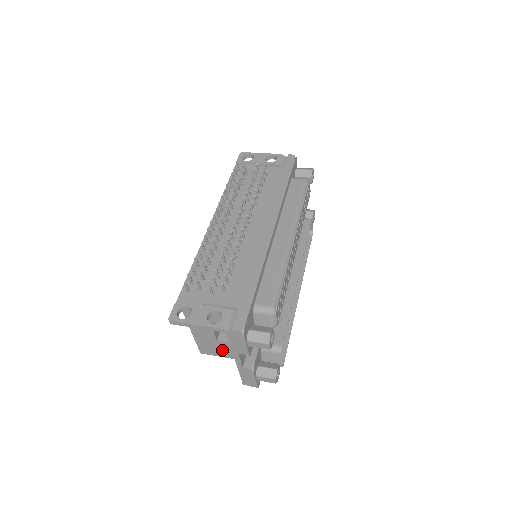
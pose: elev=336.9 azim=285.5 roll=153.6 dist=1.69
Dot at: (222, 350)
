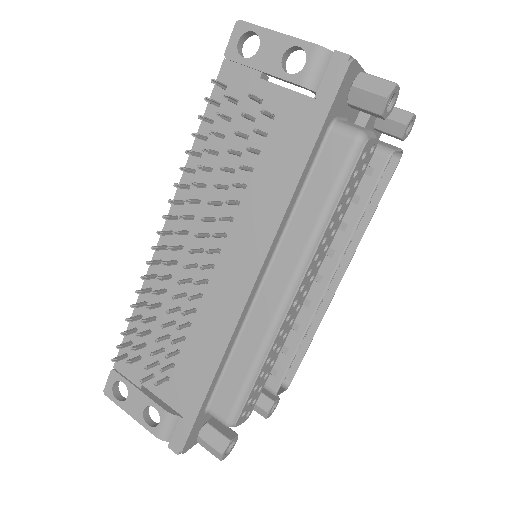
Dot at: occluded
